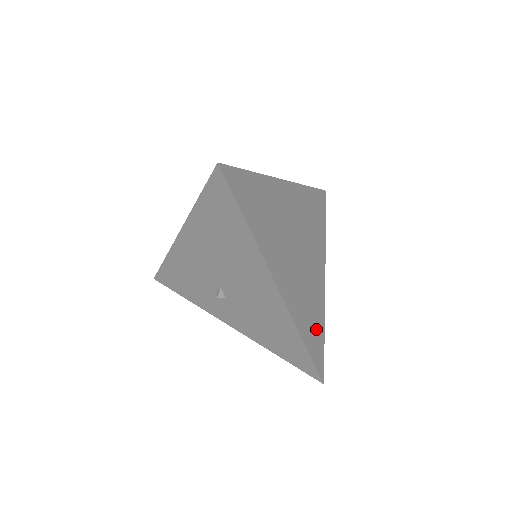
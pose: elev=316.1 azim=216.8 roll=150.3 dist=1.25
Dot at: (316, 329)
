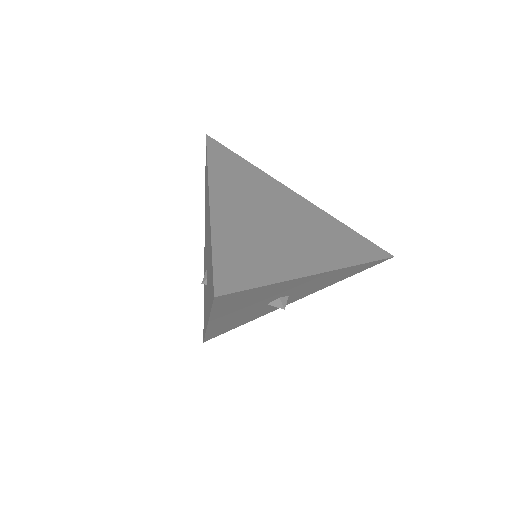
Dot at: (252, 266)
